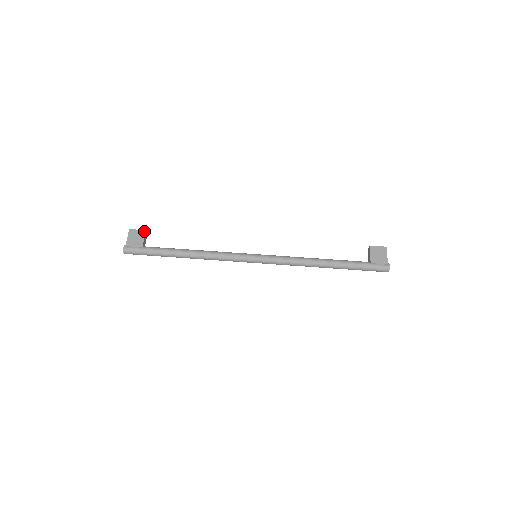
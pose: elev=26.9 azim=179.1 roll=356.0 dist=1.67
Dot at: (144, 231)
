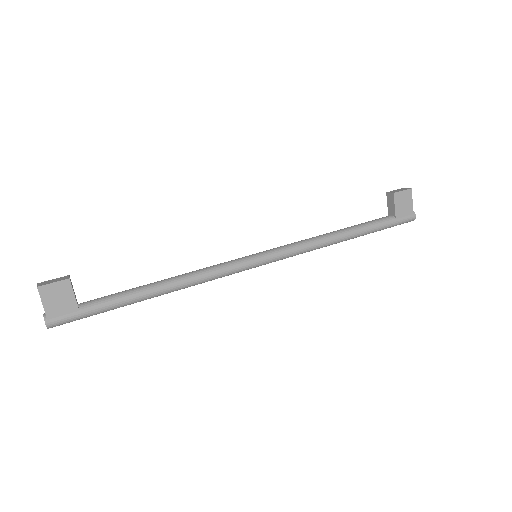
Dot at: (67, 281)
